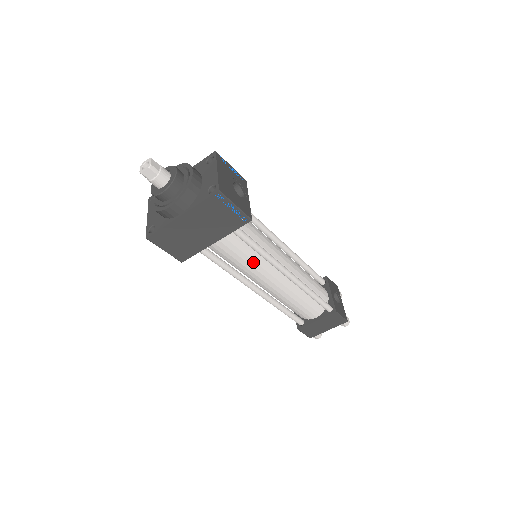
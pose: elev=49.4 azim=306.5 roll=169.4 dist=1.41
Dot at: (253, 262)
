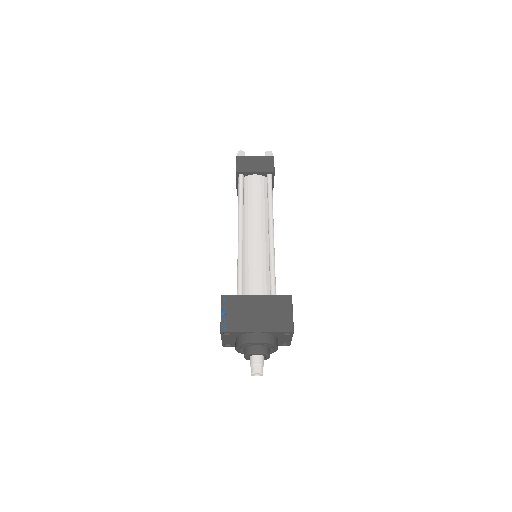
Dot at: occluded
